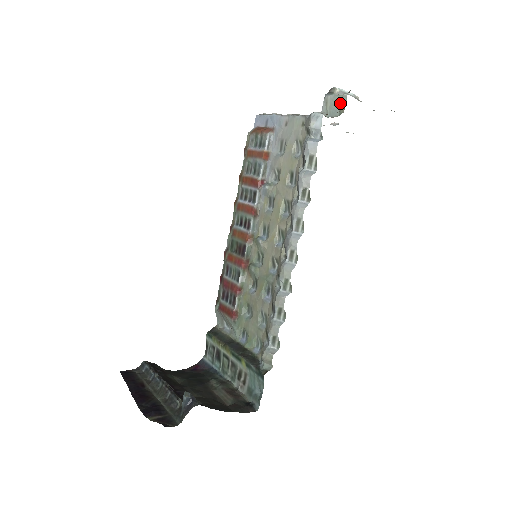
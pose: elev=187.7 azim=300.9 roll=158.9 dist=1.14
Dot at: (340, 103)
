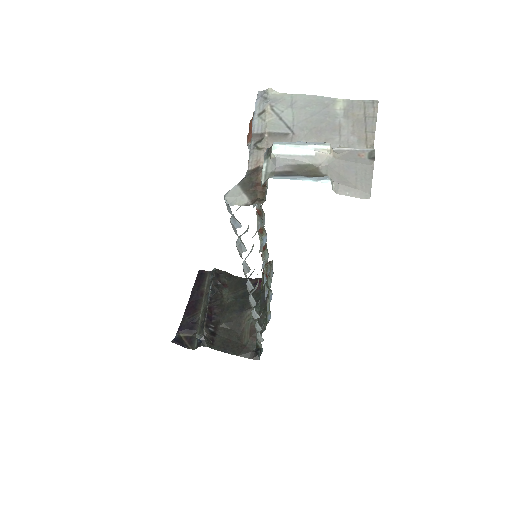
Dot at: occluded
